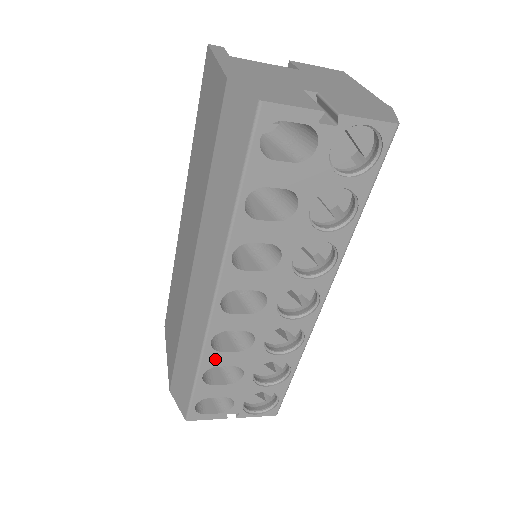
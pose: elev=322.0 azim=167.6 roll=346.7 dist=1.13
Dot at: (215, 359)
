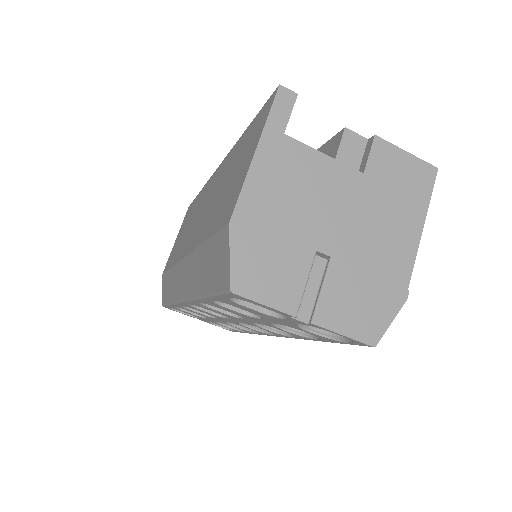
Dot at: (185, 308)
